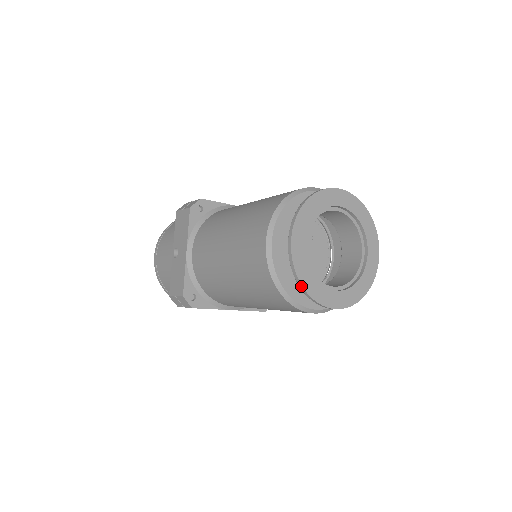
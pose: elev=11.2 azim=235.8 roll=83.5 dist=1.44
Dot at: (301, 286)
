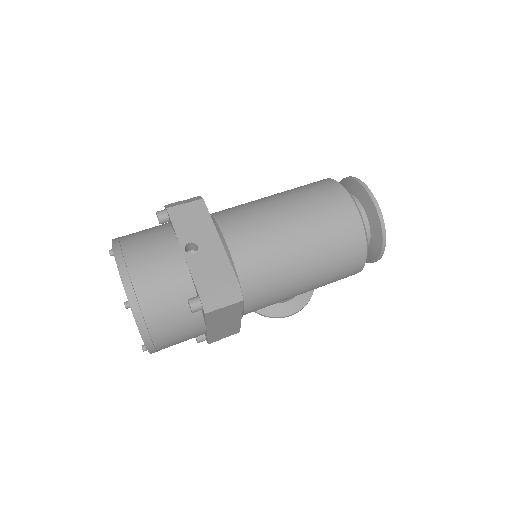
Dot at: (384, 228)
